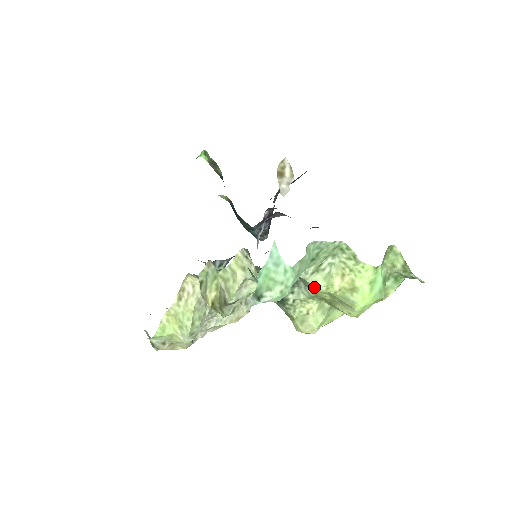
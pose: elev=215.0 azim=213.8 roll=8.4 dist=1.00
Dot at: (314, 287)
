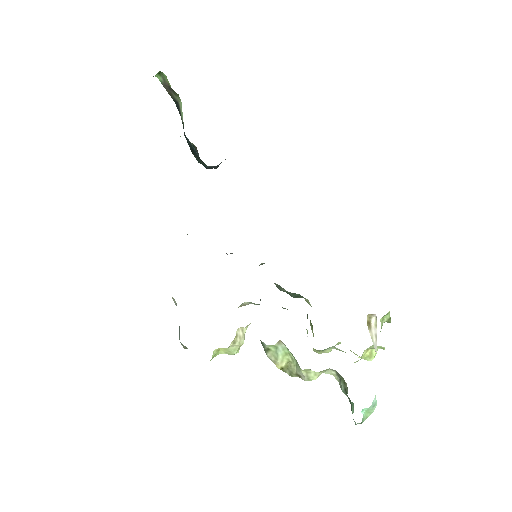
Dot at: (354, 362)
